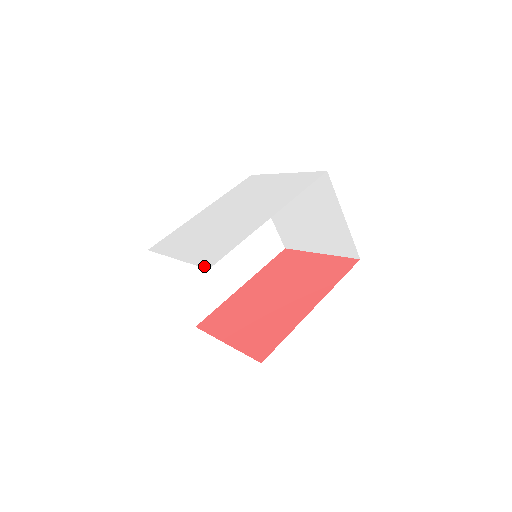
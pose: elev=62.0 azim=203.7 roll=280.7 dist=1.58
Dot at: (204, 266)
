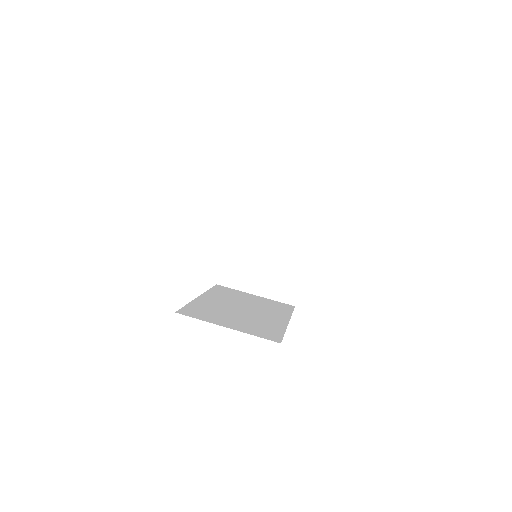
Dot at: occluded
